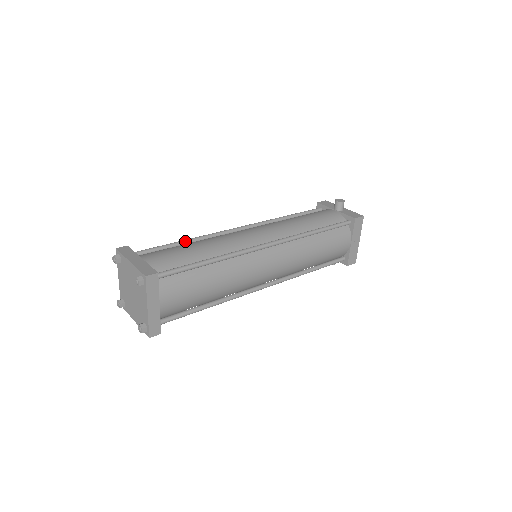
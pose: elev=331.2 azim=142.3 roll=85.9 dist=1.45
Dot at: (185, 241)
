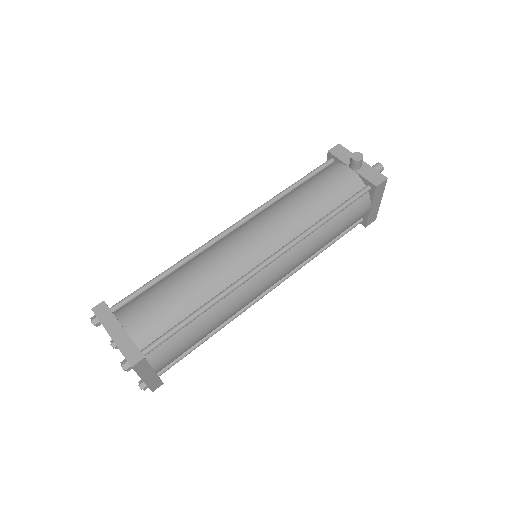
Dot at: (169, 271)
